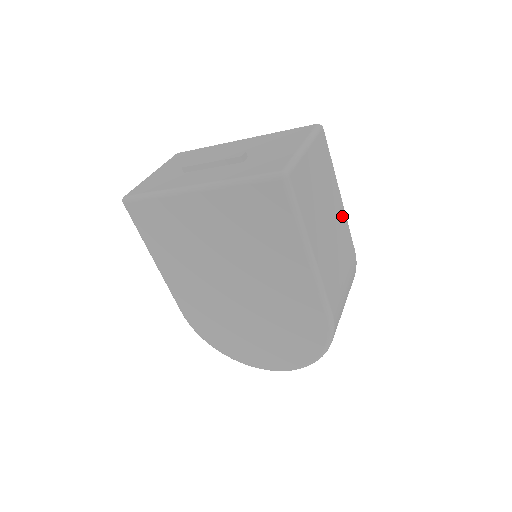
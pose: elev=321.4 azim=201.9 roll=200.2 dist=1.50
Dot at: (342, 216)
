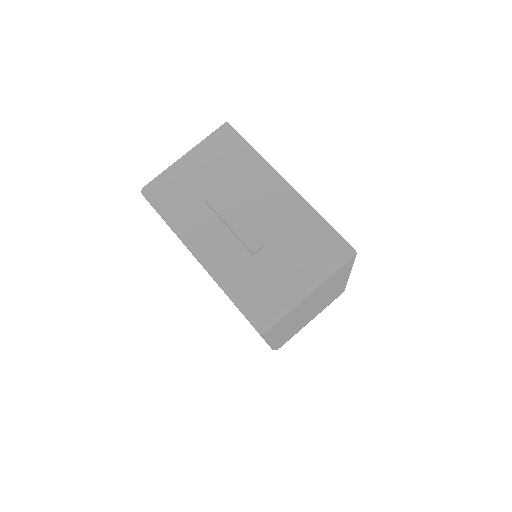
Dot at: (340, 286)
